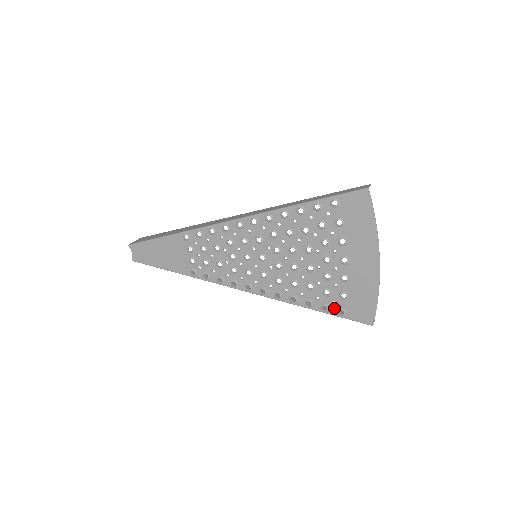
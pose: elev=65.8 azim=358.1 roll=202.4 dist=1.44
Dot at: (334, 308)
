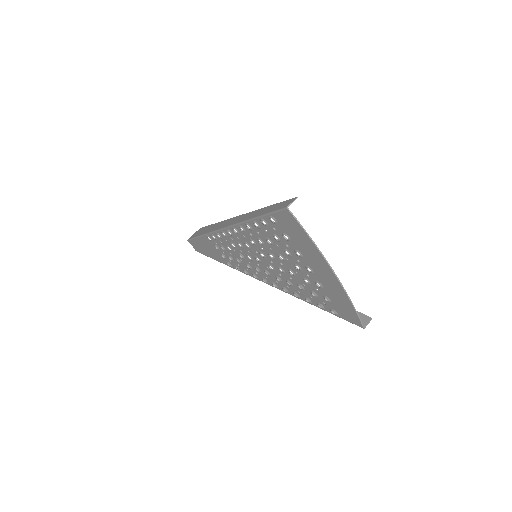
Dot at: (327, 308)
